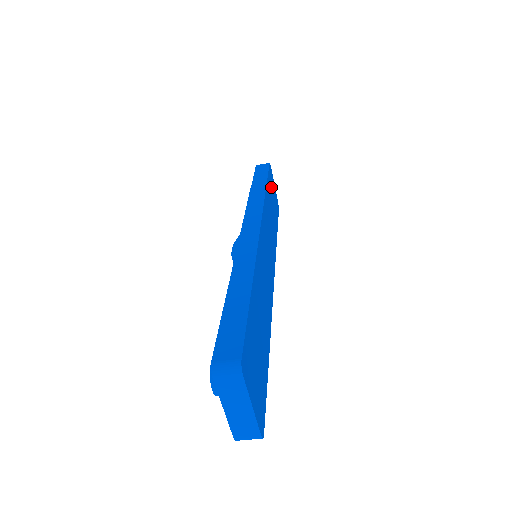
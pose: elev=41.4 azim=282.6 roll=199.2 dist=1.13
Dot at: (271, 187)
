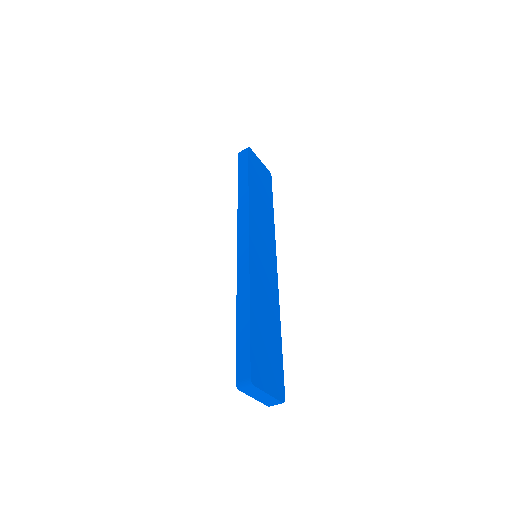
Dot at: (255, 172)
